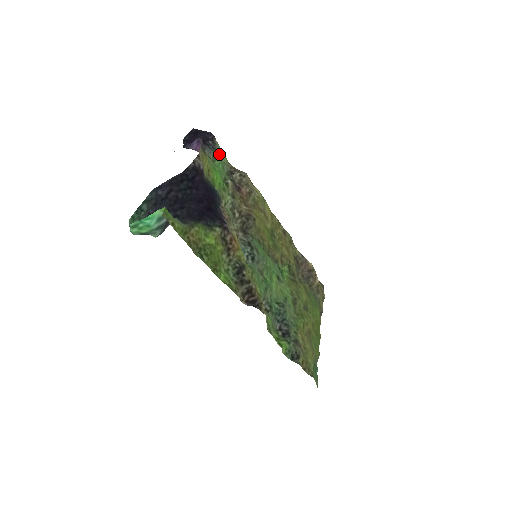
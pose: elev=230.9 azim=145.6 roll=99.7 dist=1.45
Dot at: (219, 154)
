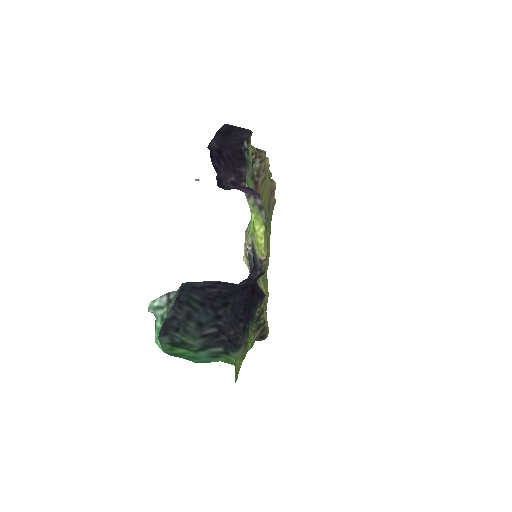
Dot at: occluded
